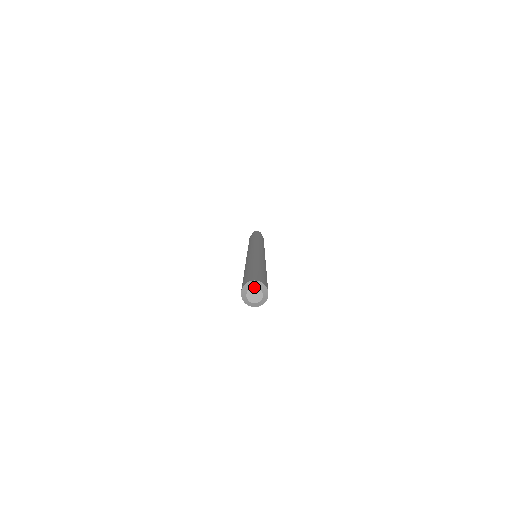
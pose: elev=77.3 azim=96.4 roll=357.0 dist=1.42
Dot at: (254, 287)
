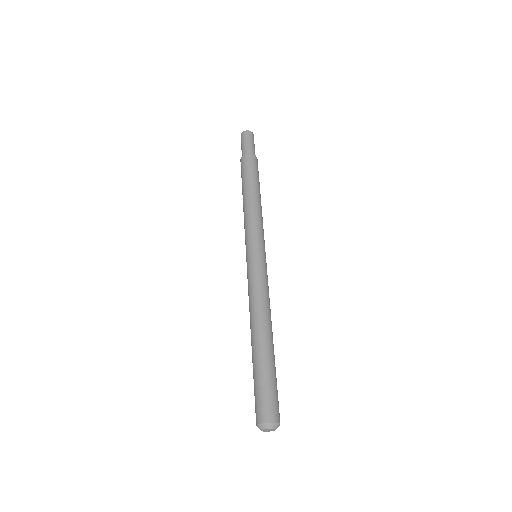
Dot at: (274, 429)
